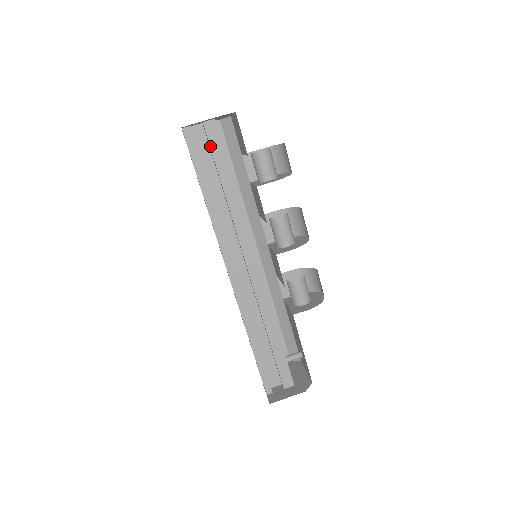
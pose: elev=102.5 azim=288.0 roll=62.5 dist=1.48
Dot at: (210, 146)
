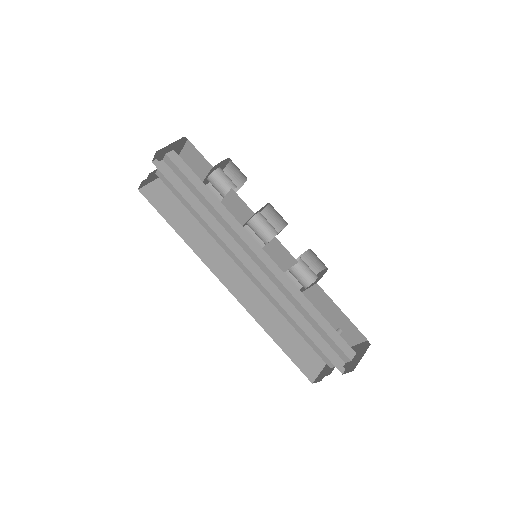
Dot at: (180, 170)
